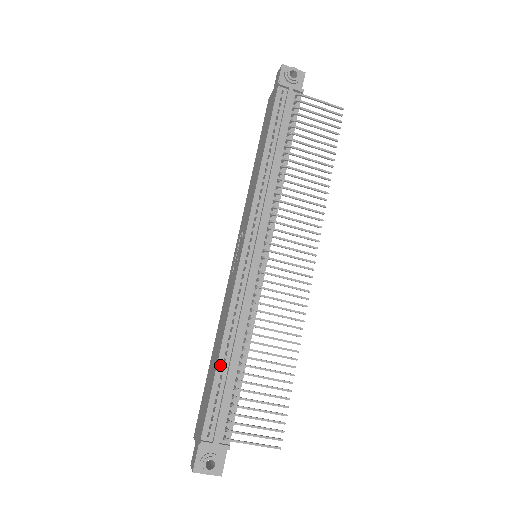
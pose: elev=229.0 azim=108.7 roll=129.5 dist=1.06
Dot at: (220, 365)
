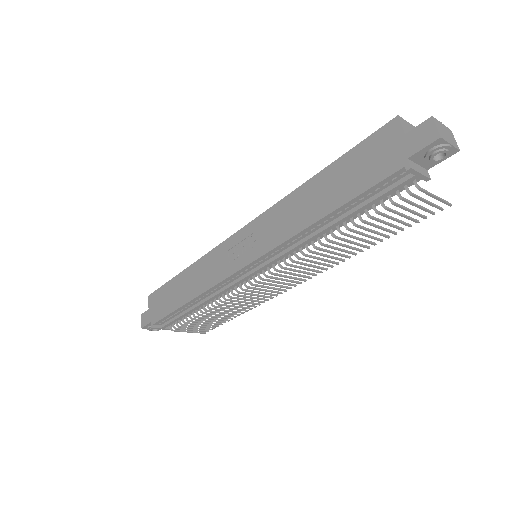
Dot at: (184, 307)
